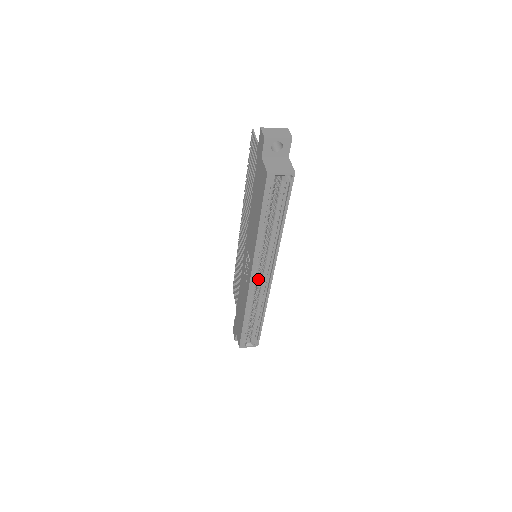
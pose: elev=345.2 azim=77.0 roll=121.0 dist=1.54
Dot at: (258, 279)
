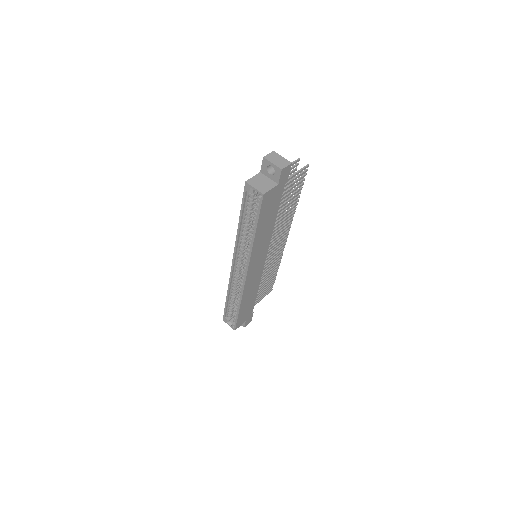
Dot at: occluded
